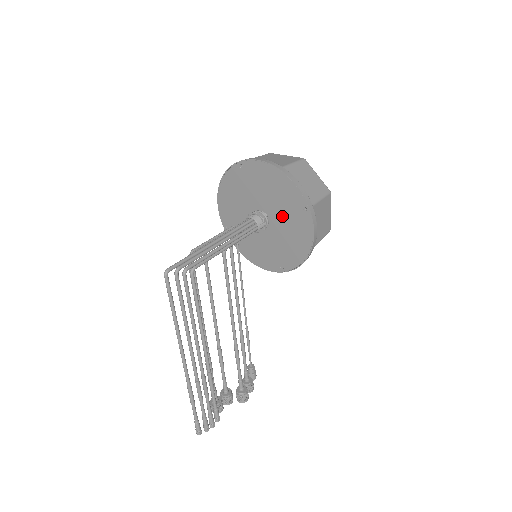
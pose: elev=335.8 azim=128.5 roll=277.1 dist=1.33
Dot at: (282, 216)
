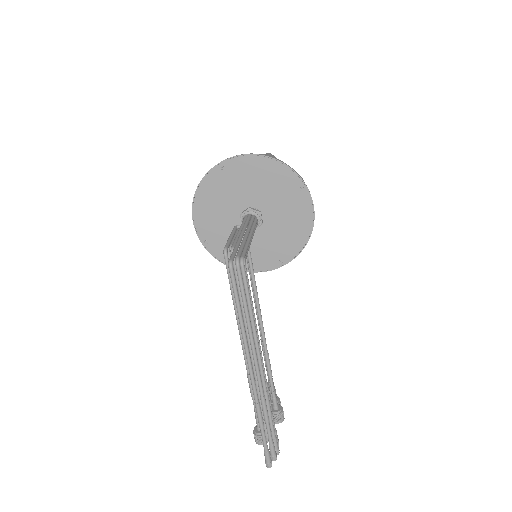
Dot at: (276, 205)
